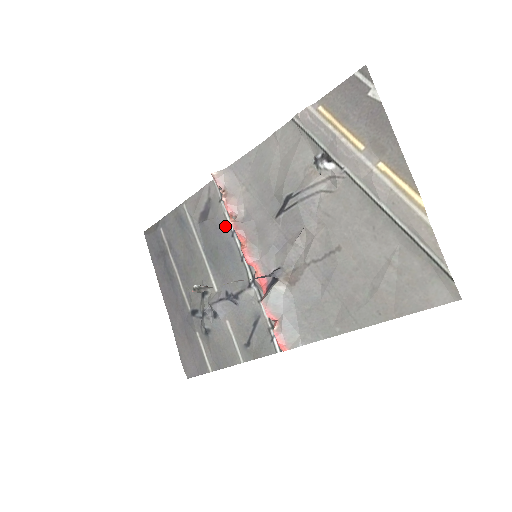
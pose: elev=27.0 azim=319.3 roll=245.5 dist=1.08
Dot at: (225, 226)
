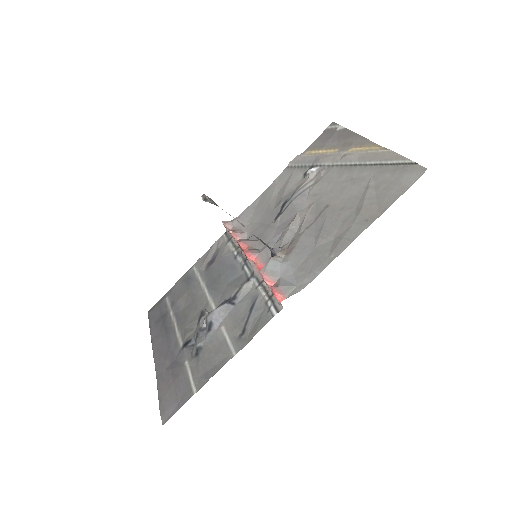
Dot at: (229, 256)
